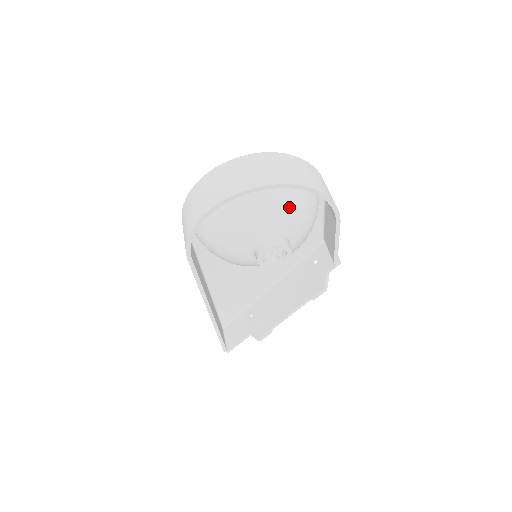
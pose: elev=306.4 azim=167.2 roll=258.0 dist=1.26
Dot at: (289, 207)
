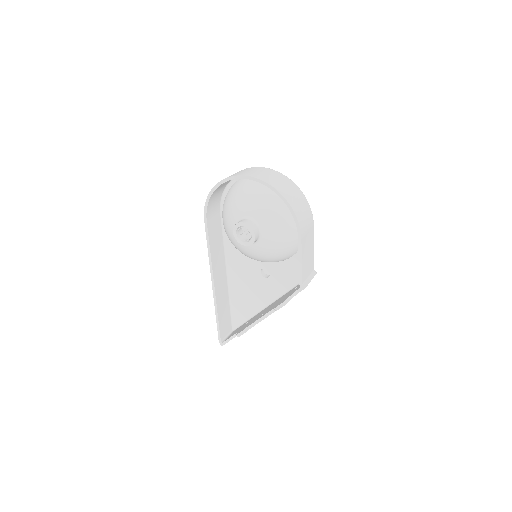
Dot at: (268, 207)
